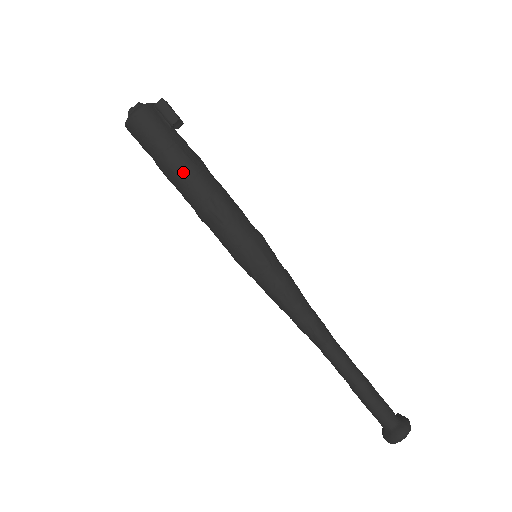
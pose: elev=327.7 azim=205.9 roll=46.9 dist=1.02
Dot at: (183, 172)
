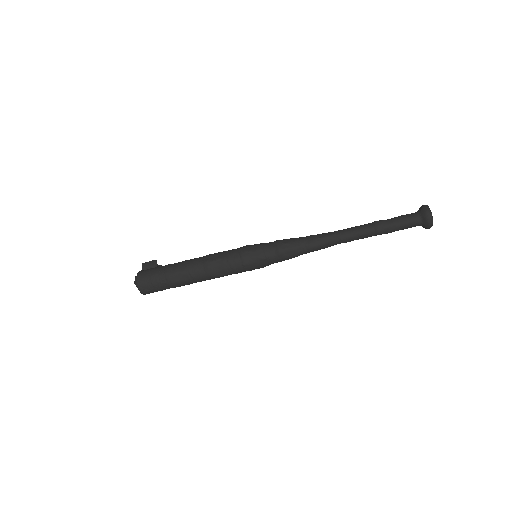
Dot at: (181, 268)
